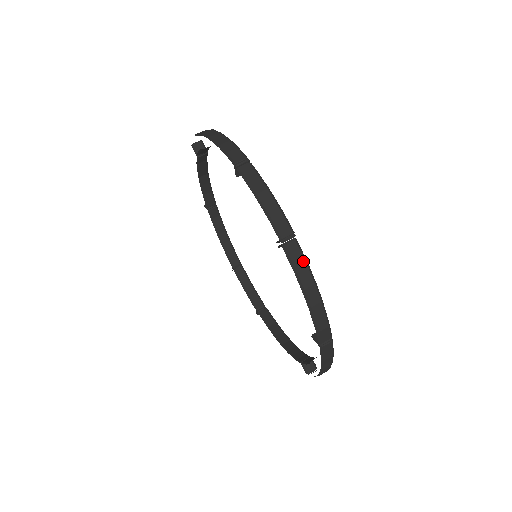
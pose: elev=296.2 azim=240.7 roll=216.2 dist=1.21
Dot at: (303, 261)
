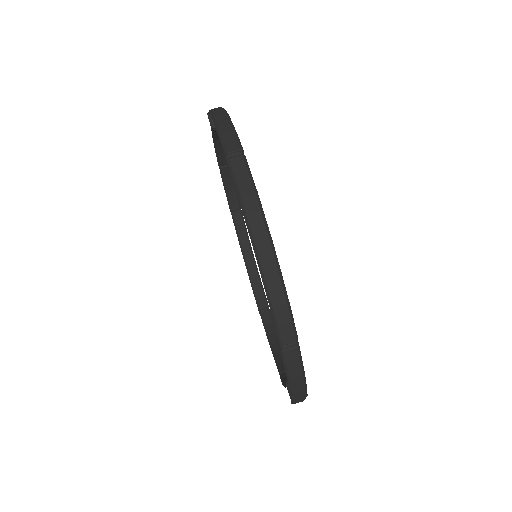
Dot at: (302, 401)
